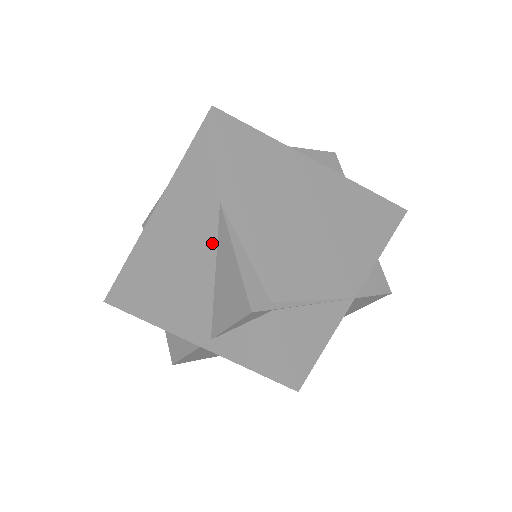
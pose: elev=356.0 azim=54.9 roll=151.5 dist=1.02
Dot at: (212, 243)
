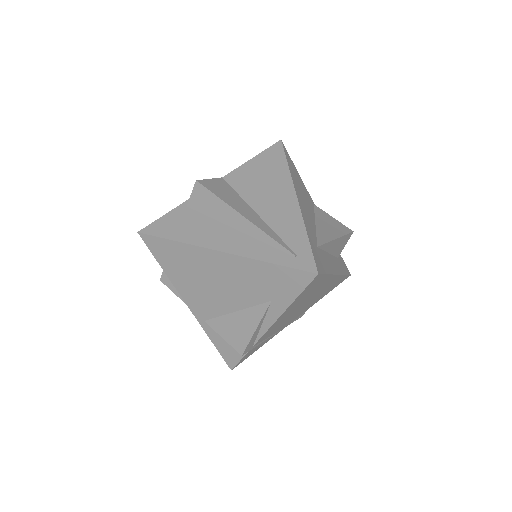
Dot at: (247, 304)
